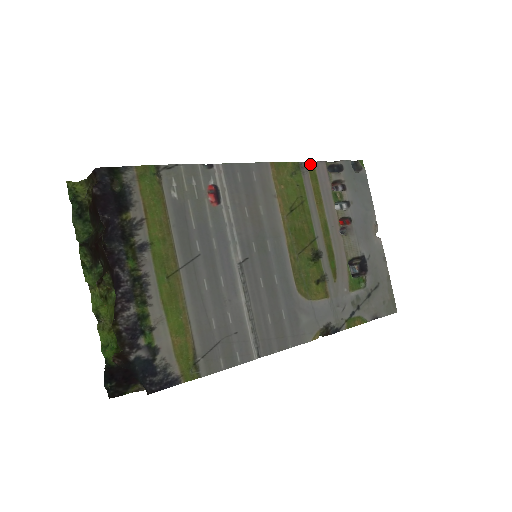
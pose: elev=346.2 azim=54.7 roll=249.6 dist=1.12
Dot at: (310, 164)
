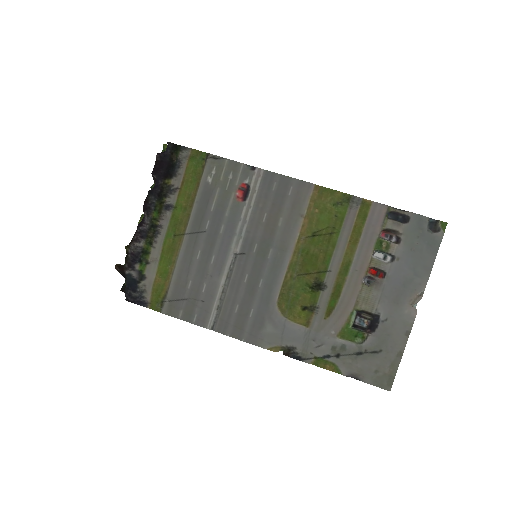
Dot at: (366, 202)
